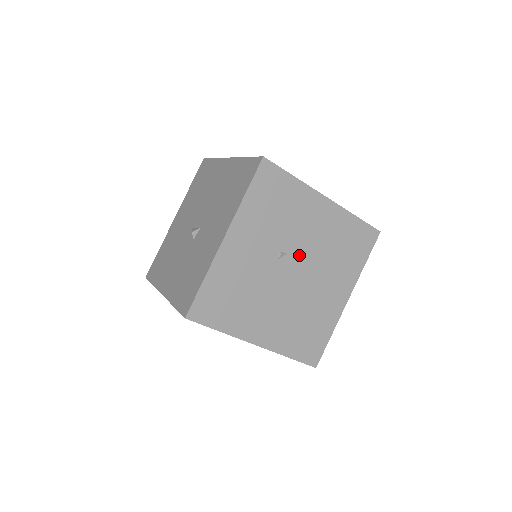
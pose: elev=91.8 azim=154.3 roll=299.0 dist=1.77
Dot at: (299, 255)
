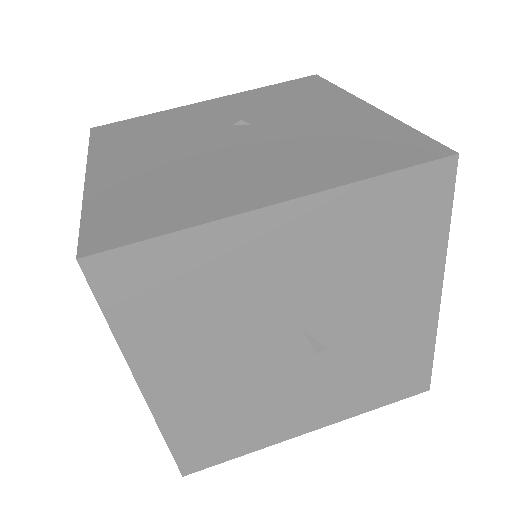
Dot at: (263, 131)
